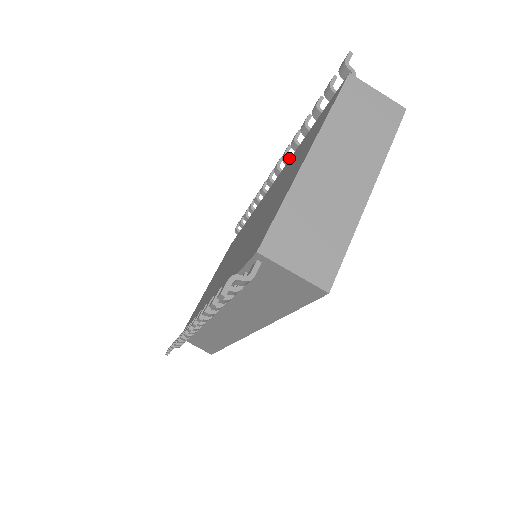
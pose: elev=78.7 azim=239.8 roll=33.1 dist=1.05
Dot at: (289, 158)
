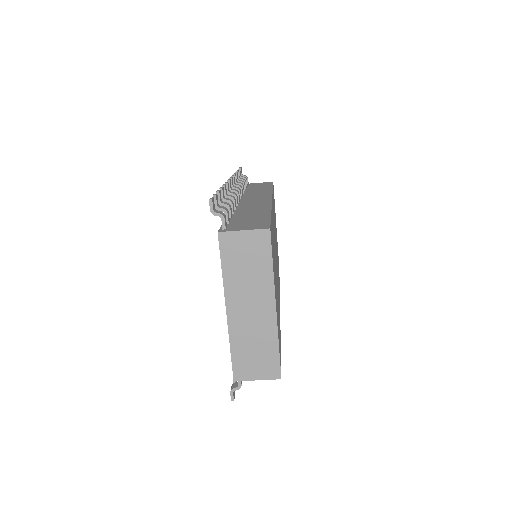
Dot at: occluded
